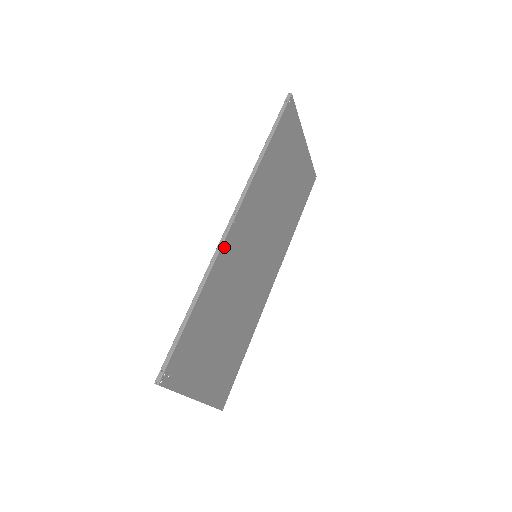
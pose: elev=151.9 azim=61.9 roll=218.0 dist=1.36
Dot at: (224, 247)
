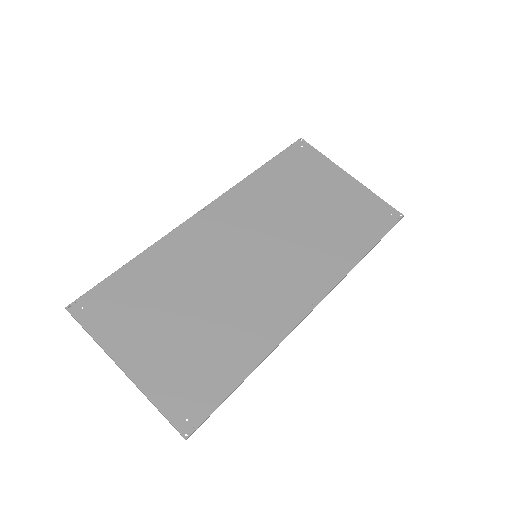
Dot at: (187, 226)
